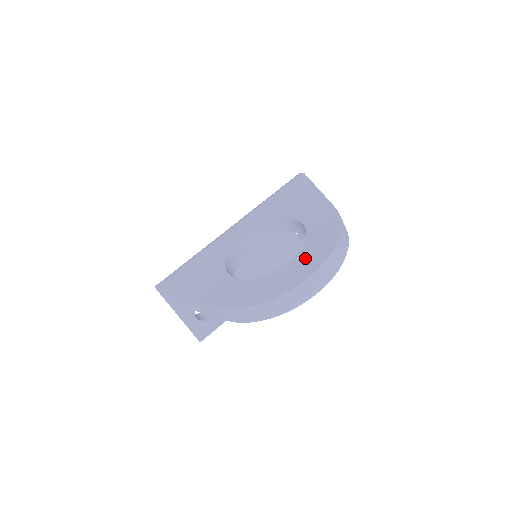
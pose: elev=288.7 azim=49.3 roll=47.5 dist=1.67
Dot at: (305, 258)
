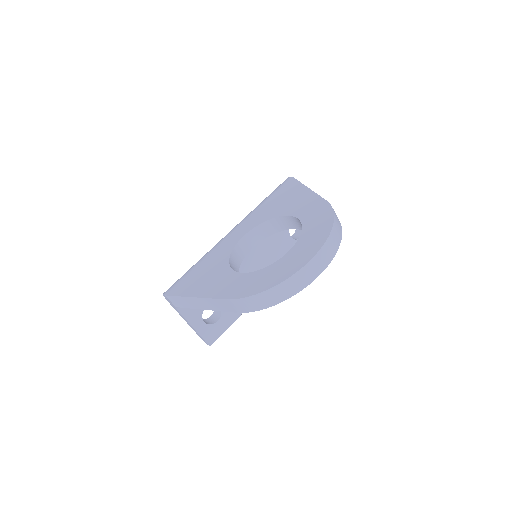
Dot at: (304, 245)
